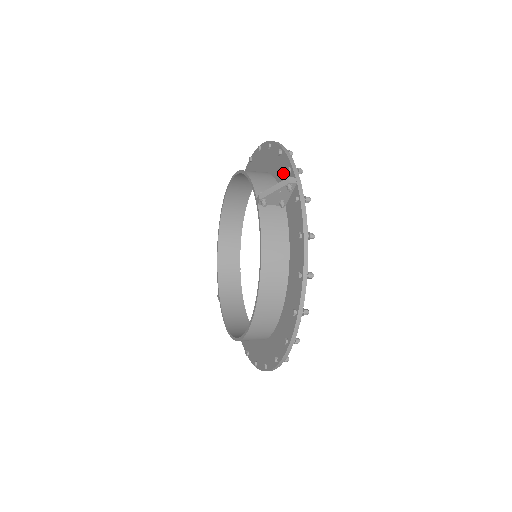
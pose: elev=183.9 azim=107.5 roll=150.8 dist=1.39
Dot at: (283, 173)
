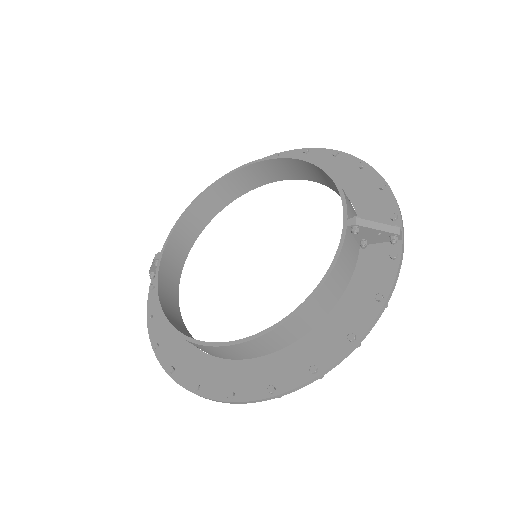
Dot at: (376, 211)
